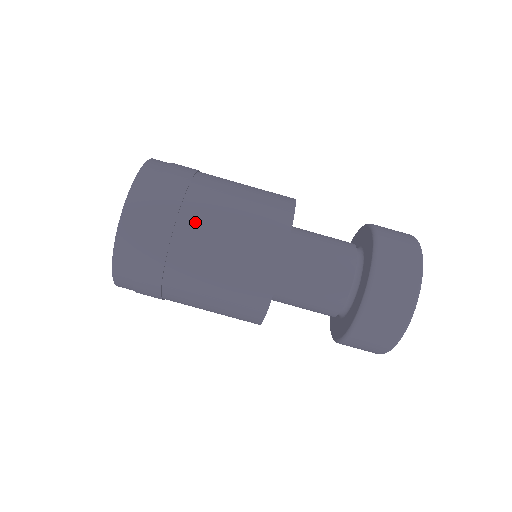
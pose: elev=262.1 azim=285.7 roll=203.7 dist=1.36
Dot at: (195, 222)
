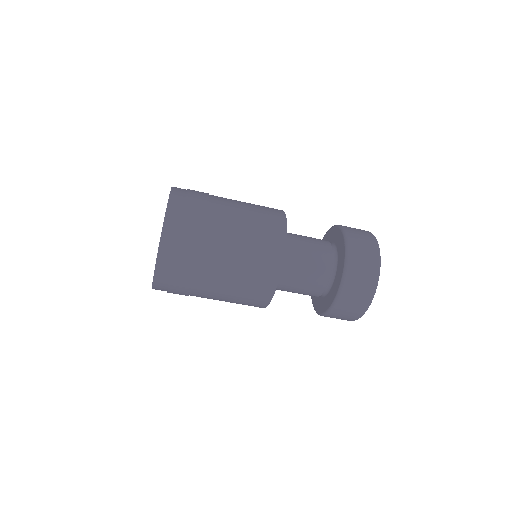
Dot at: (213, 255)
